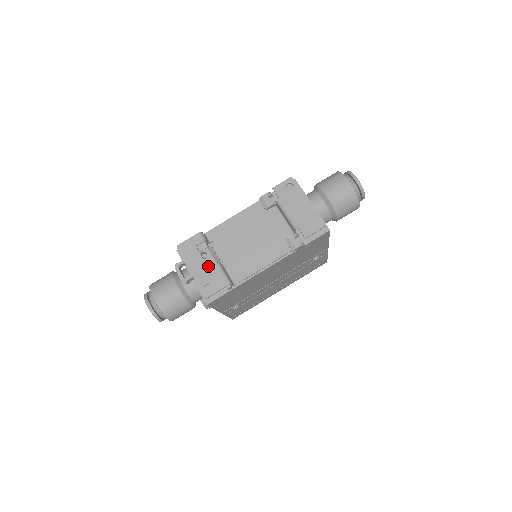
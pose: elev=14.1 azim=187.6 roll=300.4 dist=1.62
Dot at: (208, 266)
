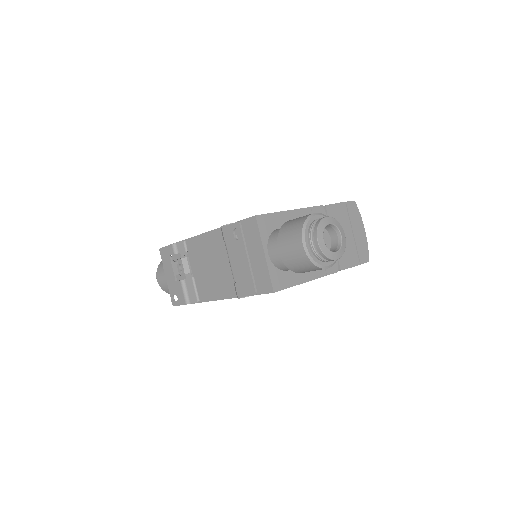
Dot at: (180, 276)
